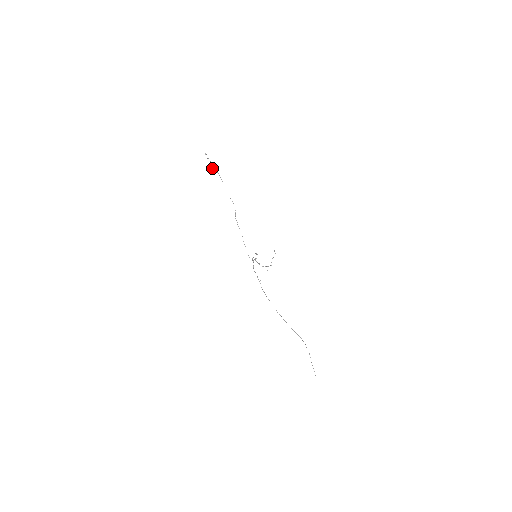
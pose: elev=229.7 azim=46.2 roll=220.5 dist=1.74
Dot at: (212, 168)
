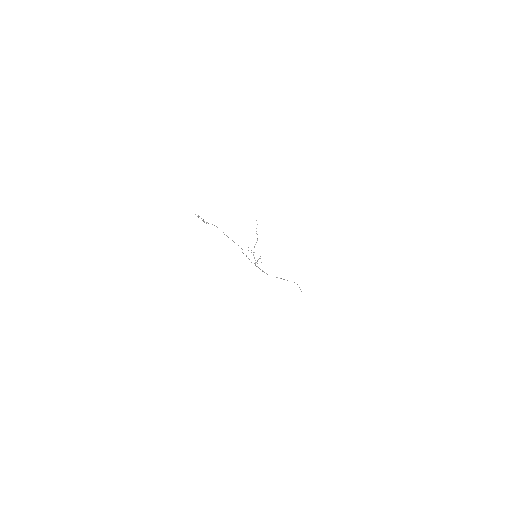
Dot at: (206, 223)
